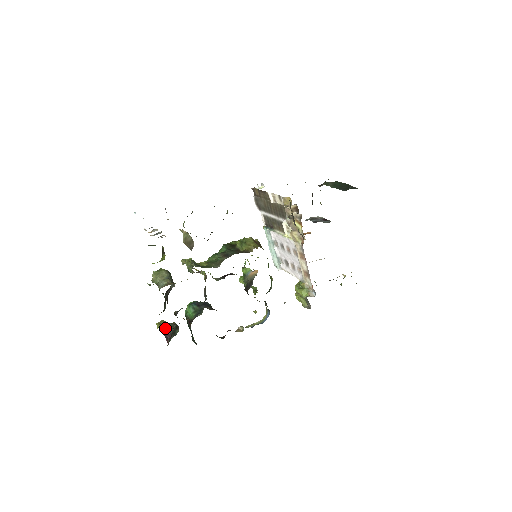
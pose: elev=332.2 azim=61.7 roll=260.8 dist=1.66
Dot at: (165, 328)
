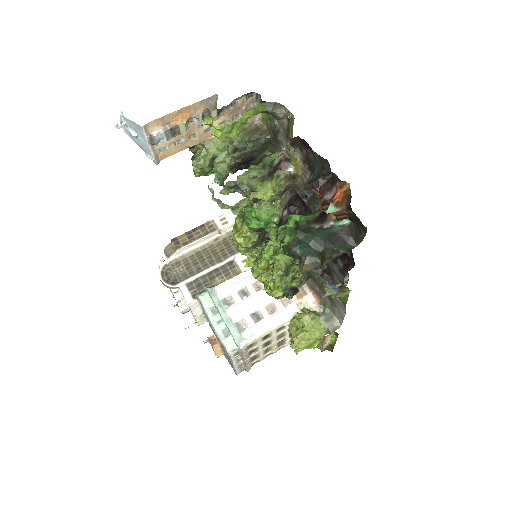
Dot at: occluded
